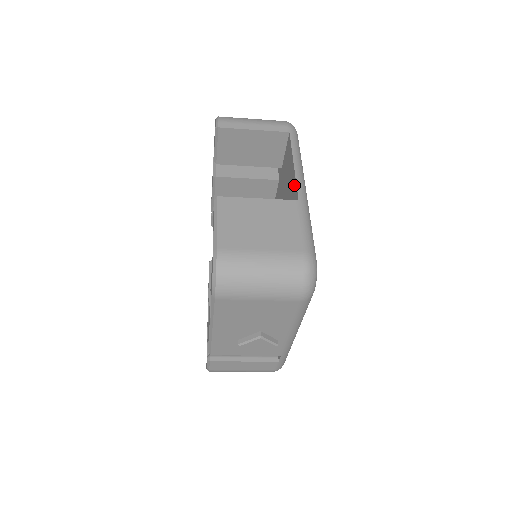
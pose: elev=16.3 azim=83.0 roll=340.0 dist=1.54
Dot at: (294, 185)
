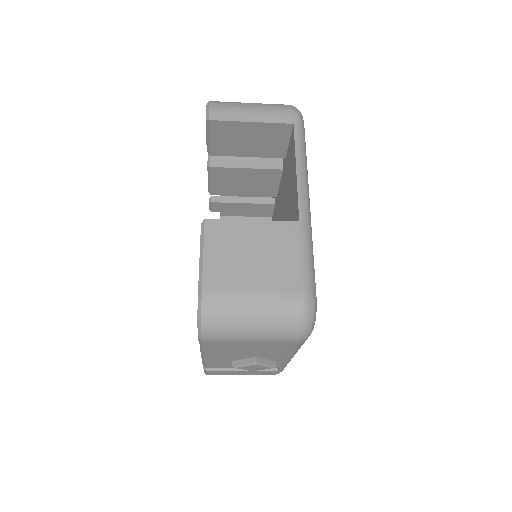
Dot at: (296, 197)
